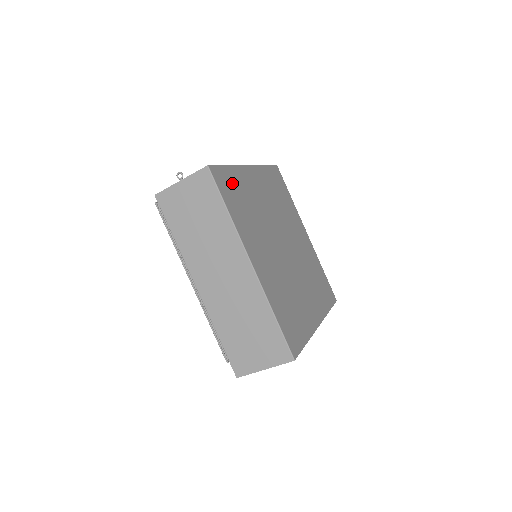
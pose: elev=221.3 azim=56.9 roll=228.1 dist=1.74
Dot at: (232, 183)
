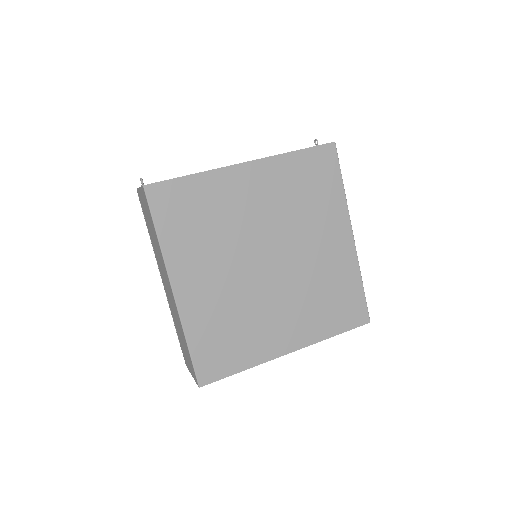
Dot at: (187, 198)
